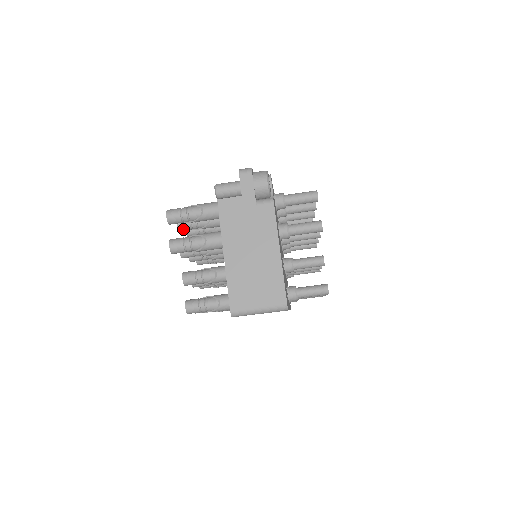
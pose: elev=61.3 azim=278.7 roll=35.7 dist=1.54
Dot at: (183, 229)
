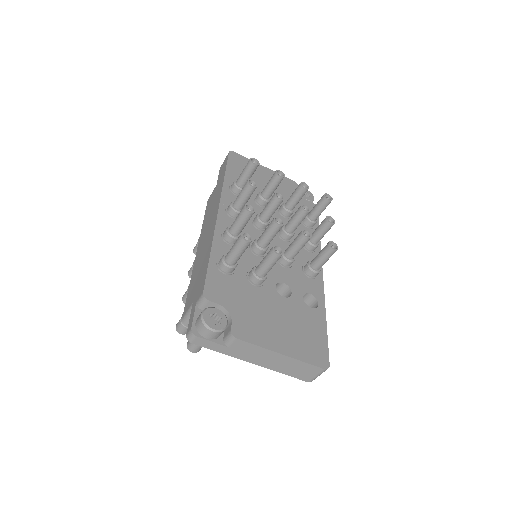
Dot at: occluded
